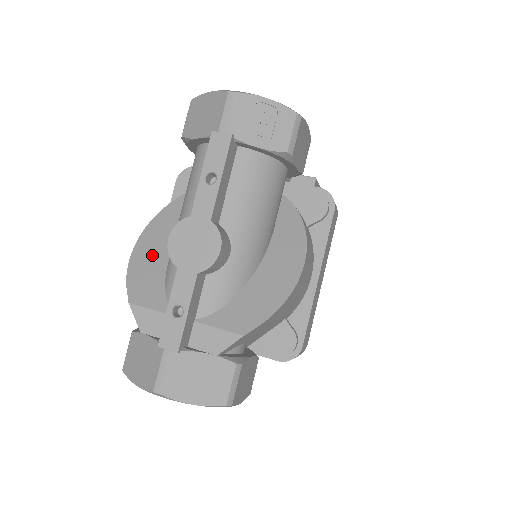
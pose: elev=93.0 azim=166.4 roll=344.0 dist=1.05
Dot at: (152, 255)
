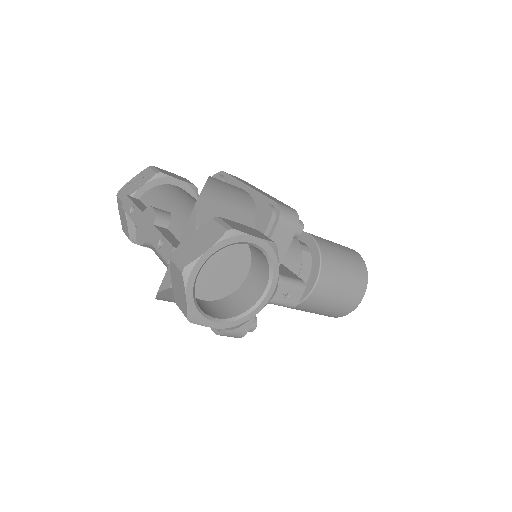
Dot at: occluded
